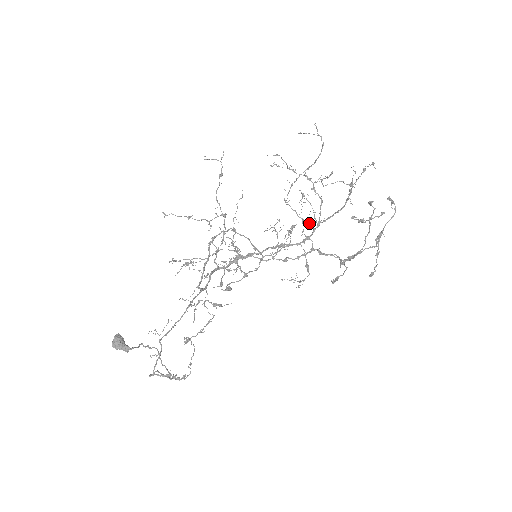
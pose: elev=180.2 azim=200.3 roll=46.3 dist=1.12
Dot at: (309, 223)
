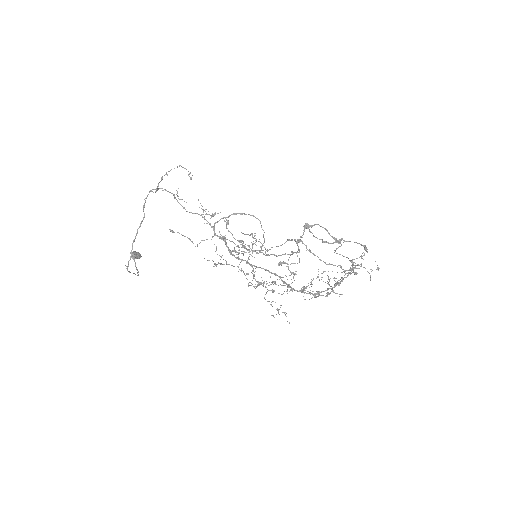
Dot at: (304, 289)
